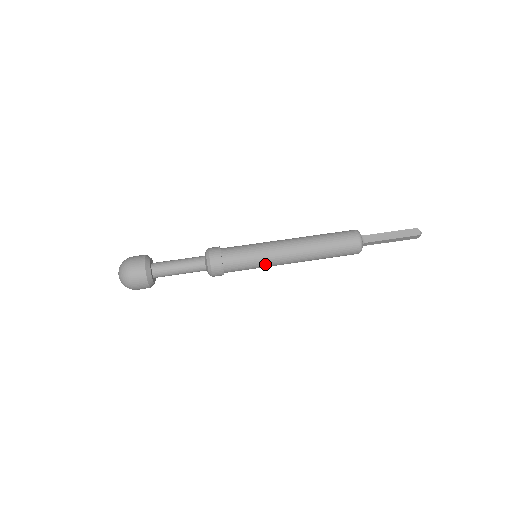
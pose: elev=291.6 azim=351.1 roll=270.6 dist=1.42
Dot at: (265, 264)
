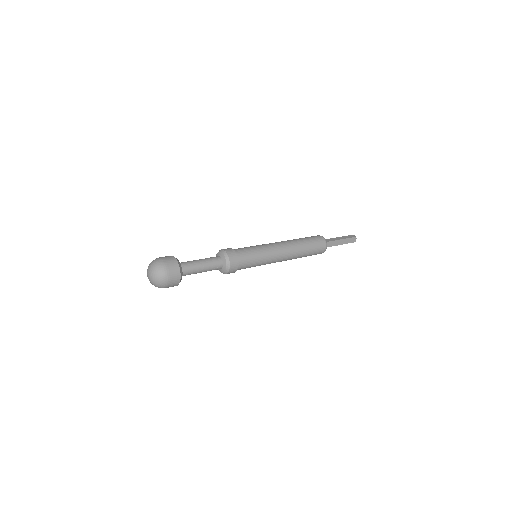
Dot at: (267, 255)
